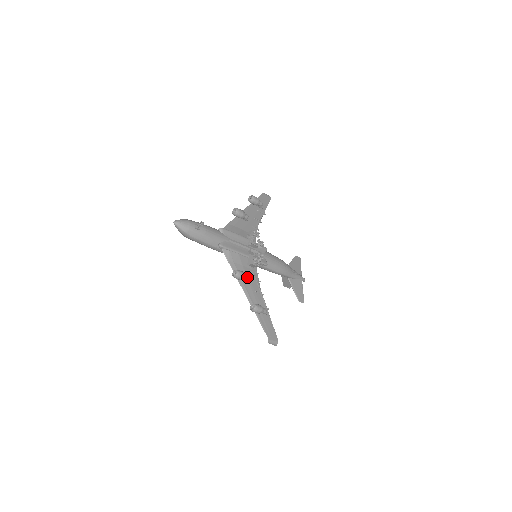
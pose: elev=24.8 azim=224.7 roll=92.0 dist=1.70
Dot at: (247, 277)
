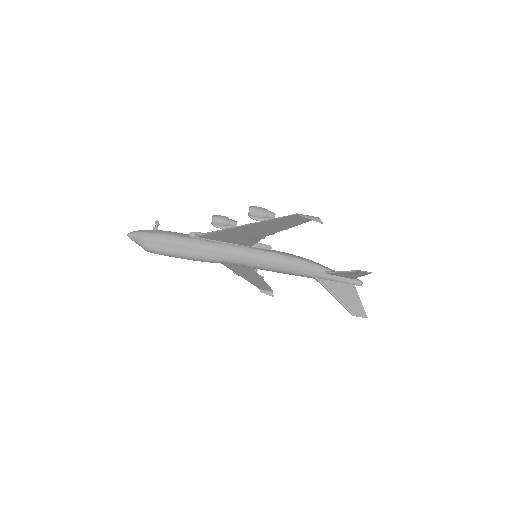
Dot at: (231, 220)
